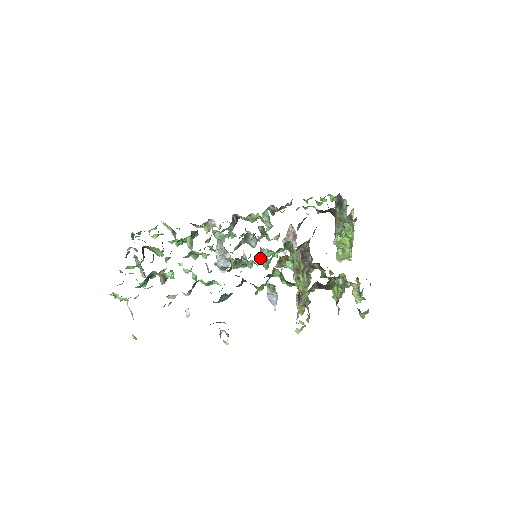
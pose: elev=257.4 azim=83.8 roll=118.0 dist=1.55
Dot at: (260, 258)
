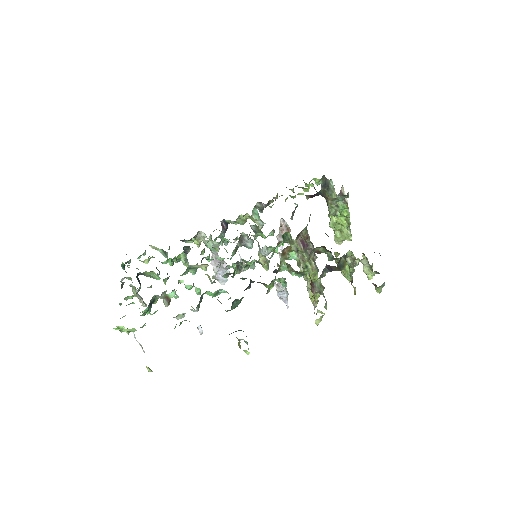
Dot at: (258, 260)
